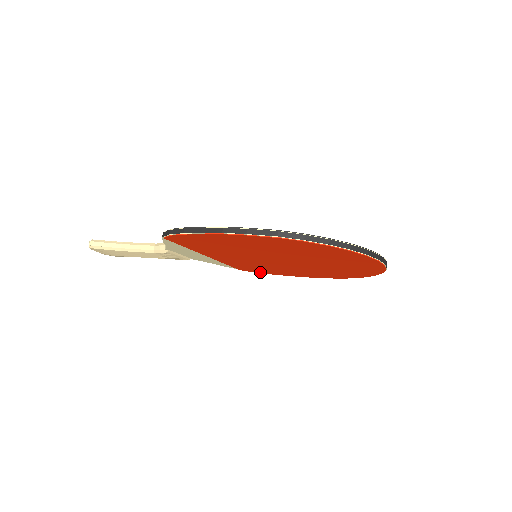
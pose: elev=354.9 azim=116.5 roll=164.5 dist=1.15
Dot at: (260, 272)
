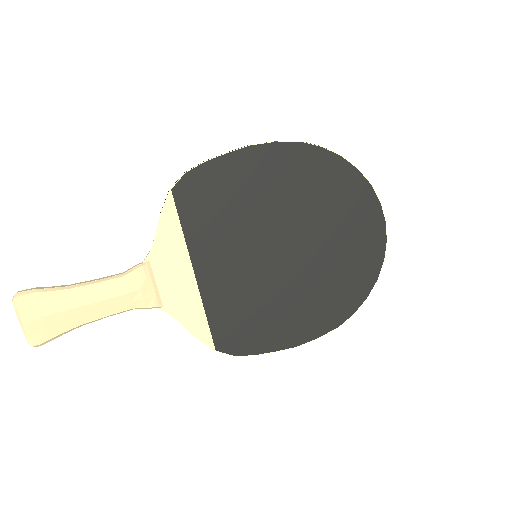
Dot at: (196, 175)
